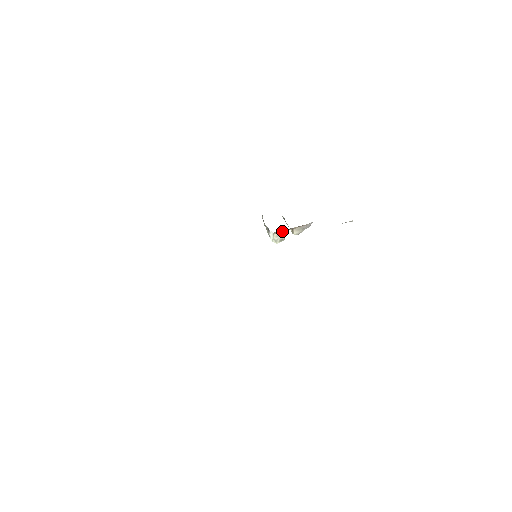
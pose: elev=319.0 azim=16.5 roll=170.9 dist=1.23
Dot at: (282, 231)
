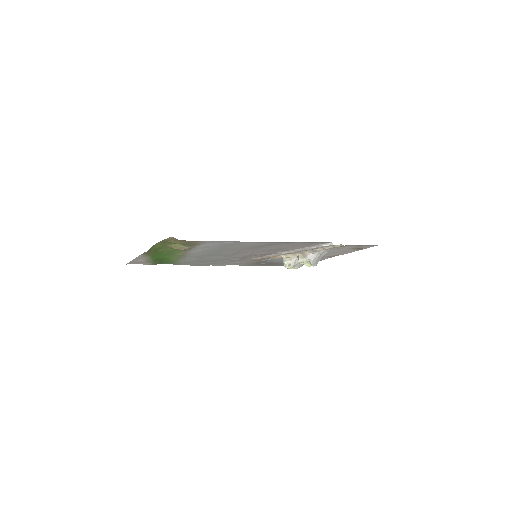
Dot at: (288, 254)
